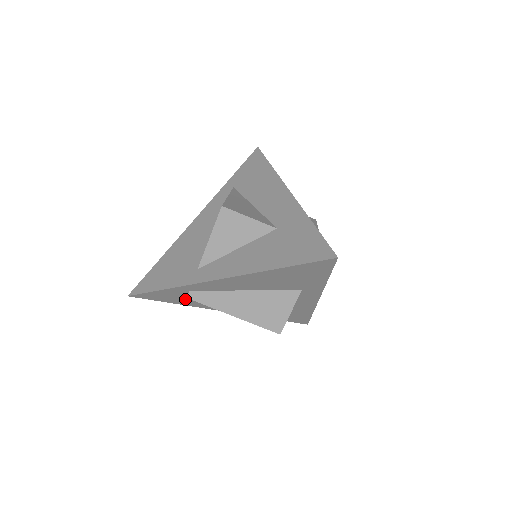
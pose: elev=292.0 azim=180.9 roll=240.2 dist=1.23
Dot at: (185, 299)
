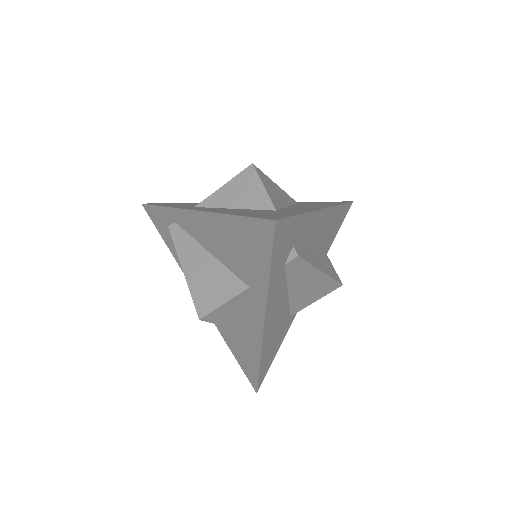
Dot at: occluded
